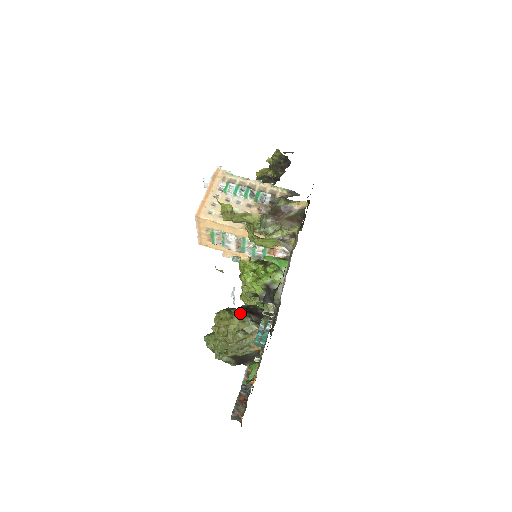
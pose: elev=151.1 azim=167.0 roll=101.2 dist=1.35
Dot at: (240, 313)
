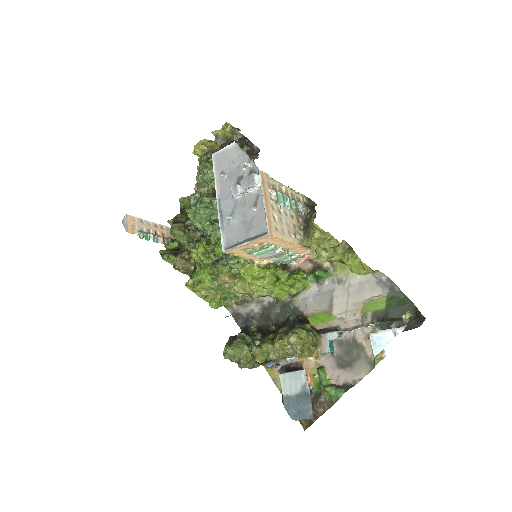
Dot at: (310, 329)
